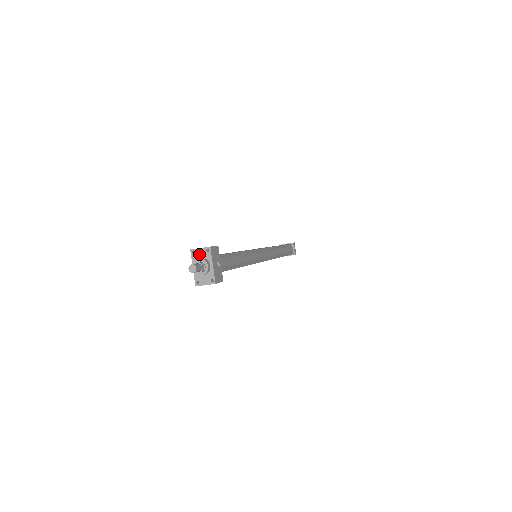
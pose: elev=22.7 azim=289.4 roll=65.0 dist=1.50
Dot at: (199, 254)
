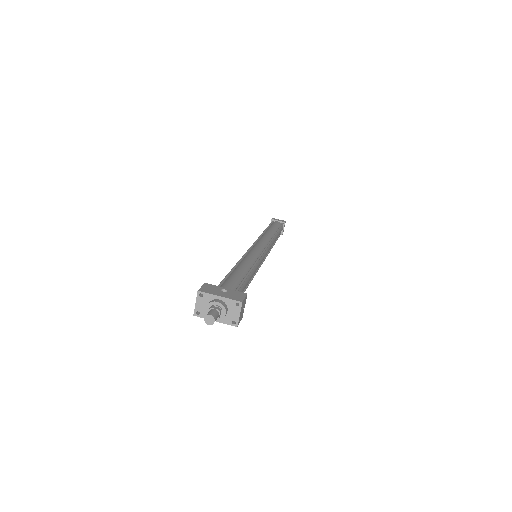
Dot at: (202, 307)
